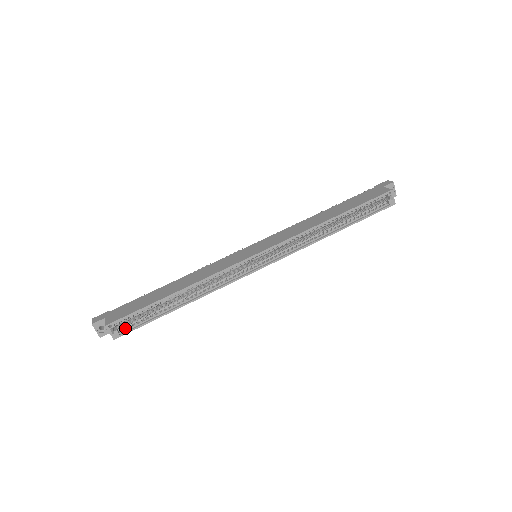
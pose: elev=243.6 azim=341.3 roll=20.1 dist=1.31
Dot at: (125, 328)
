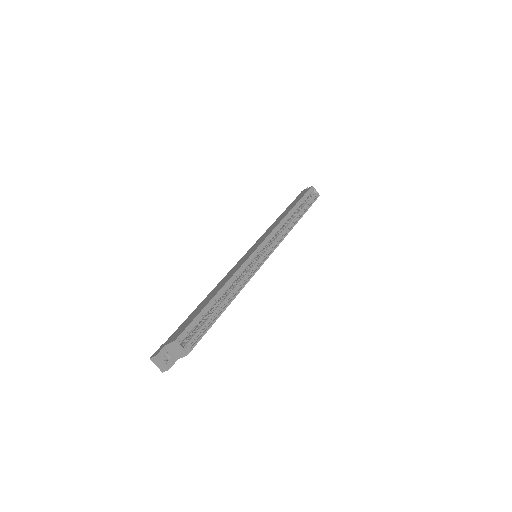
Dot at: (191, 343)
